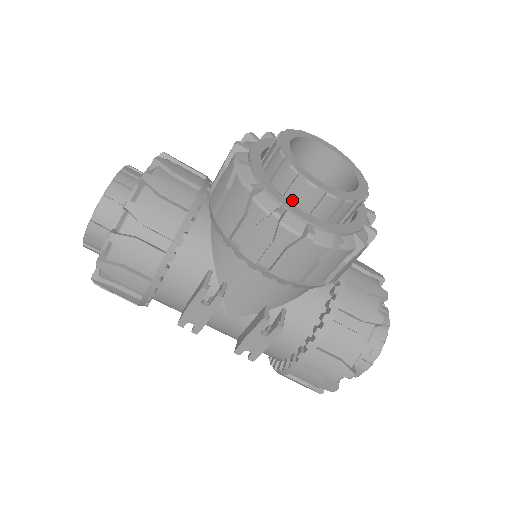
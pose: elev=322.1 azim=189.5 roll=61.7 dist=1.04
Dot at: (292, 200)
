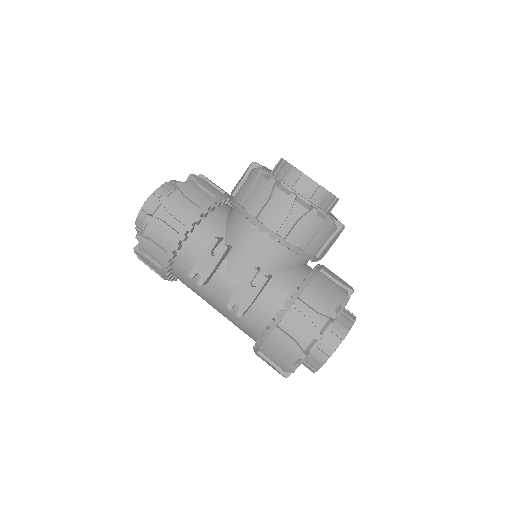
Dot at: (285, 183)
